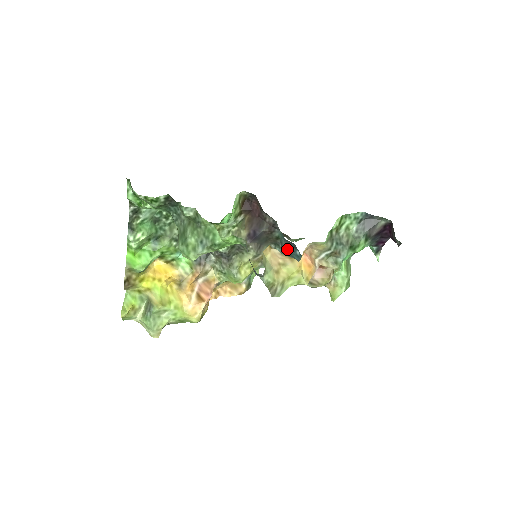
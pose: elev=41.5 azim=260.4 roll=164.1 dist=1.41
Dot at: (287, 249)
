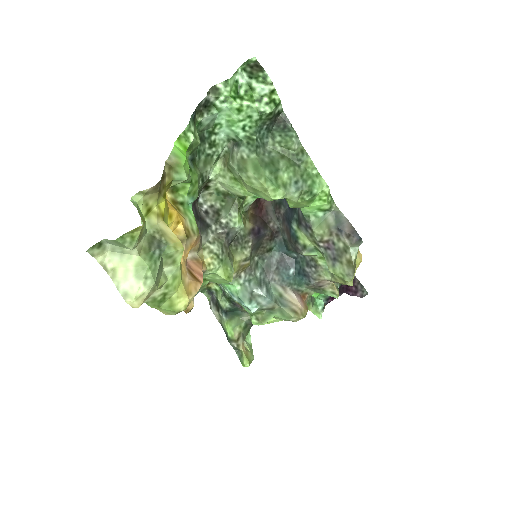
Dot at: (278, 265)
